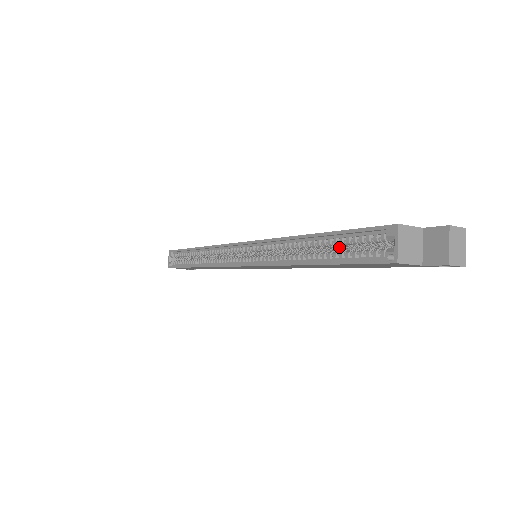
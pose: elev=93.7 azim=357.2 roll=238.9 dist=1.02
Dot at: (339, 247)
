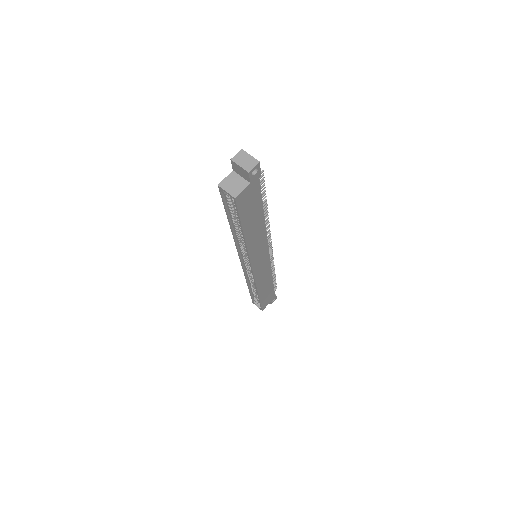
Dot at: occluded
